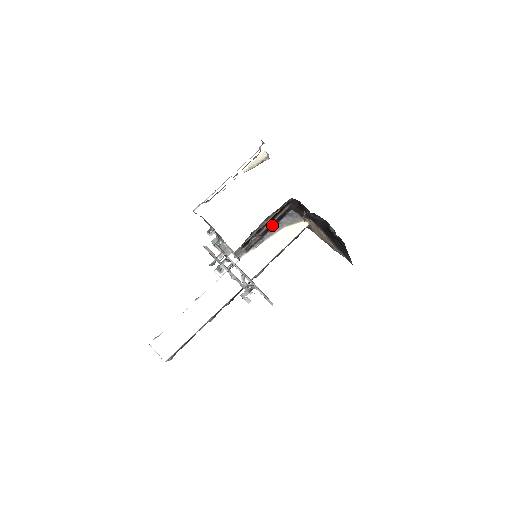
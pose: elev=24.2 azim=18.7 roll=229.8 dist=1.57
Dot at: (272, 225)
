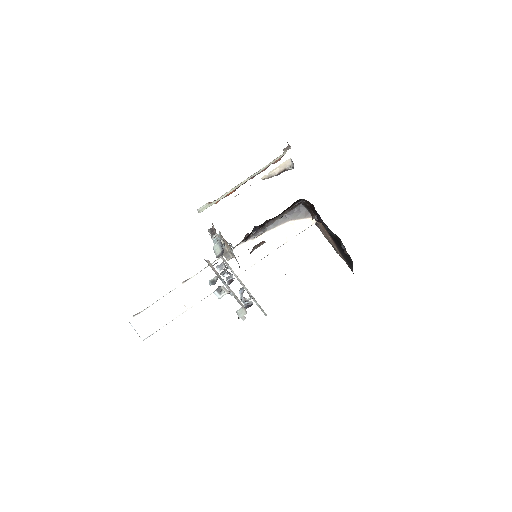
Dot at: occluded
